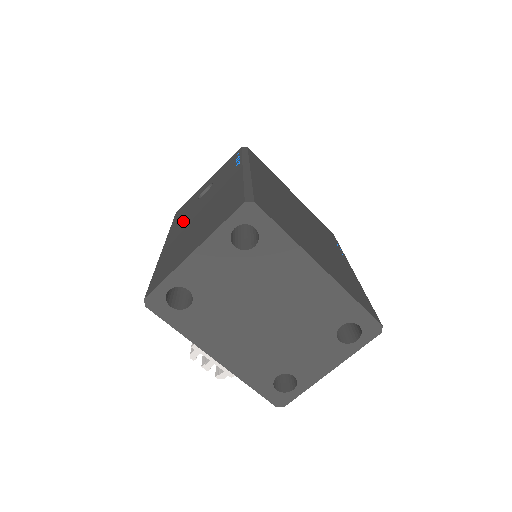
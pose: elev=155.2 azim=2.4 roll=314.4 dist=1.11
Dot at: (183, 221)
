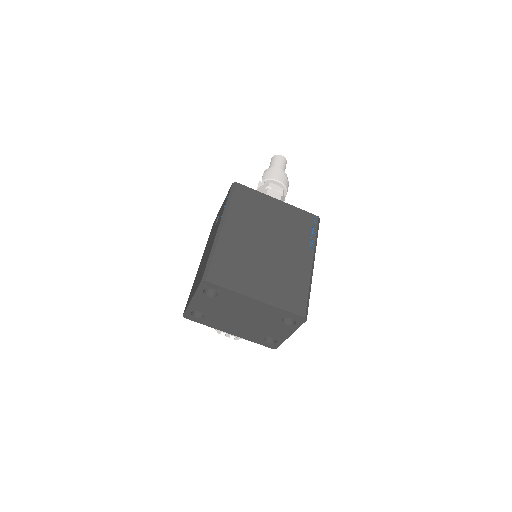
Dot at: (206, 247)
